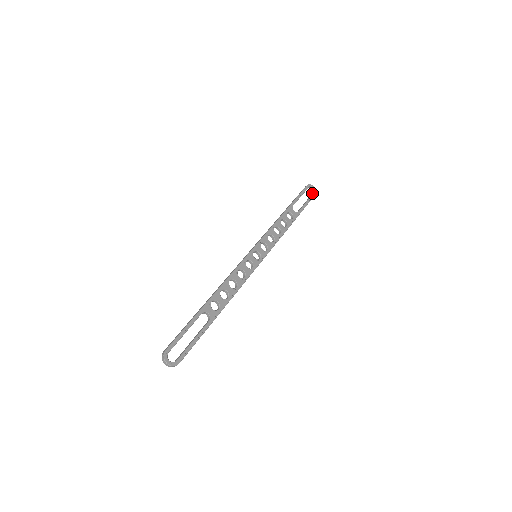
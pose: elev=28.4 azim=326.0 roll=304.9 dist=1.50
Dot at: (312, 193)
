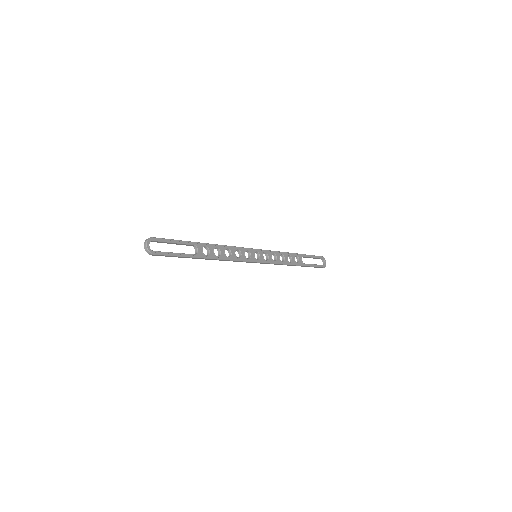
Dot at: (322, 265)
